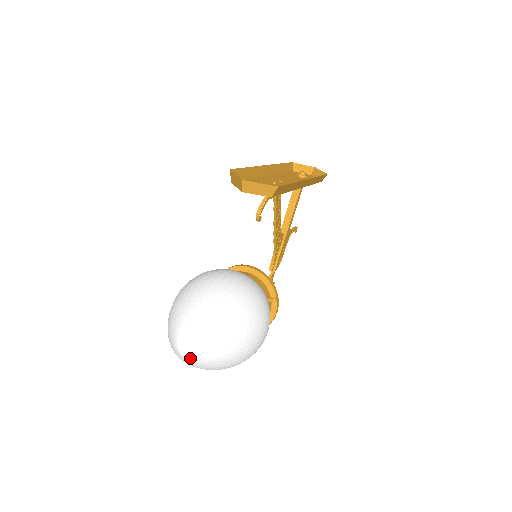
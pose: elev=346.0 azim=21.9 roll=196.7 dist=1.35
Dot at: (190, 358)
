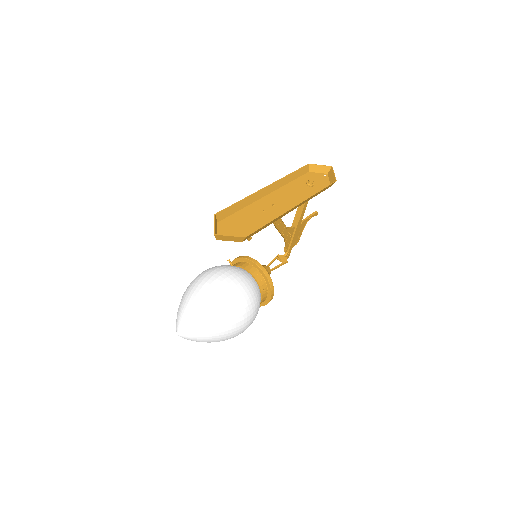
Dot at: occluded
